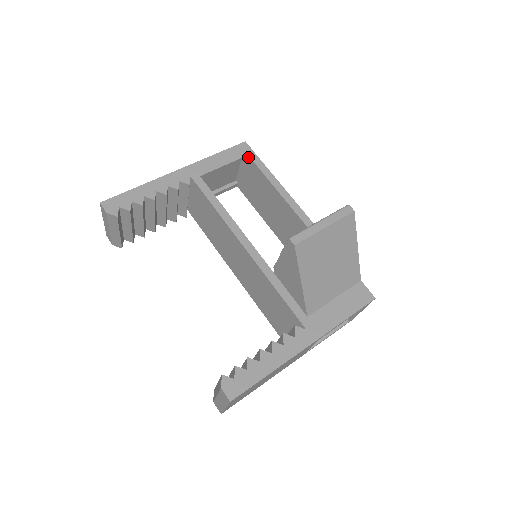
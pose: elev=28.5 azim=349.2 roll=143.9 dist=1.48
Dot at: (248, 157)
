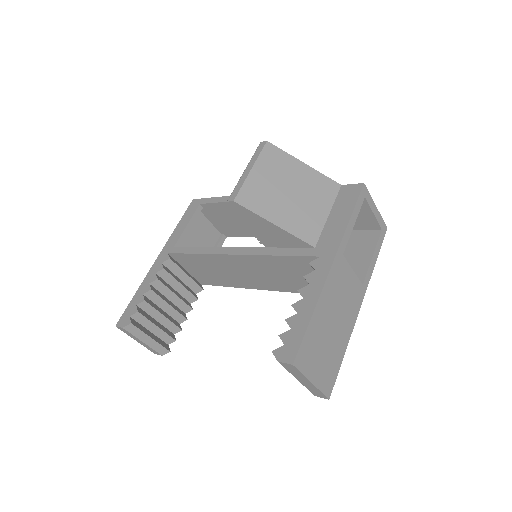
Dot at: (201, 205)
